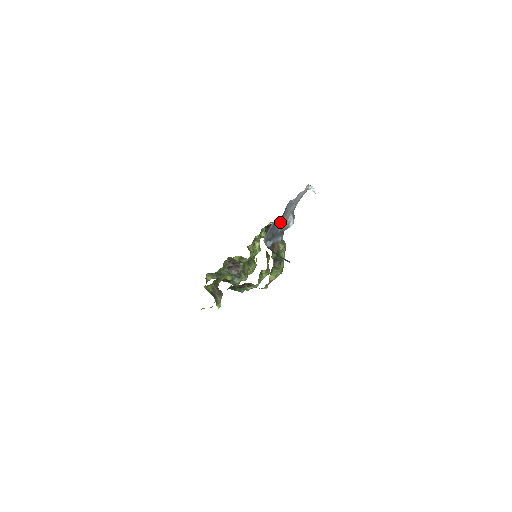
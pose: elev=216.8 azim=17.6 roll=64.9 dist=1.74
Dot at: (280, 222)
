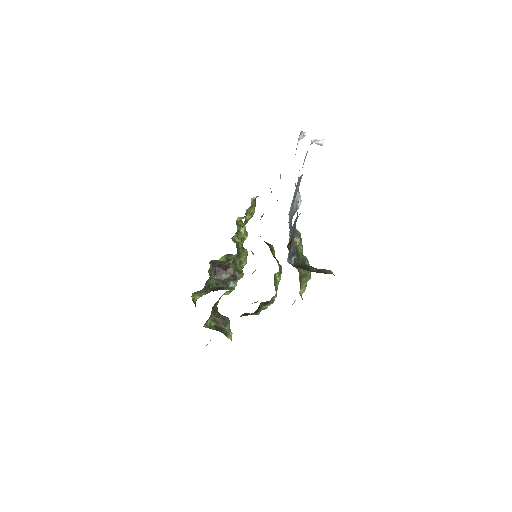
Dot at: (296, 218)
